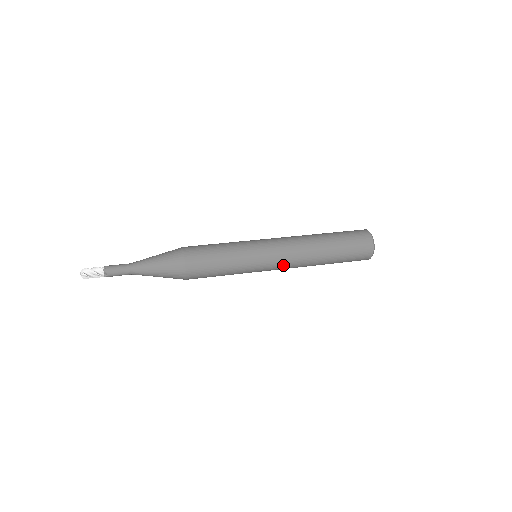
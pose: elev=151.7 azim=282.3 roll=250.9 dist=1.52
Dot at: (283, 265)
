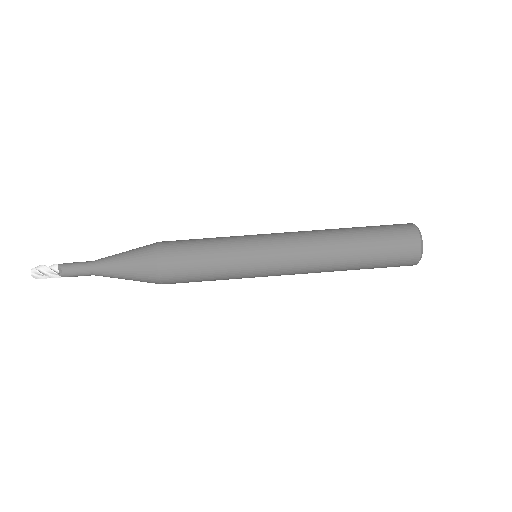
Dot at: occluded
